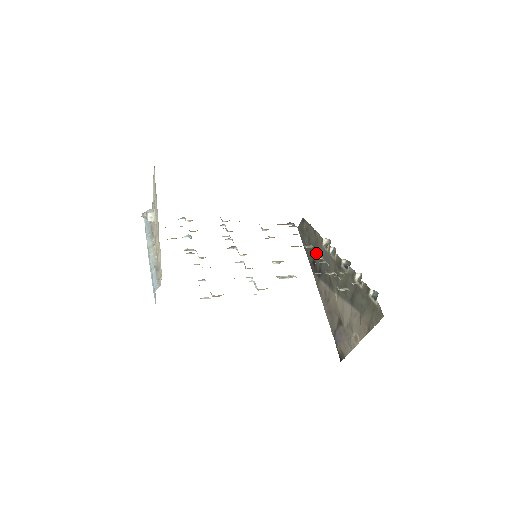
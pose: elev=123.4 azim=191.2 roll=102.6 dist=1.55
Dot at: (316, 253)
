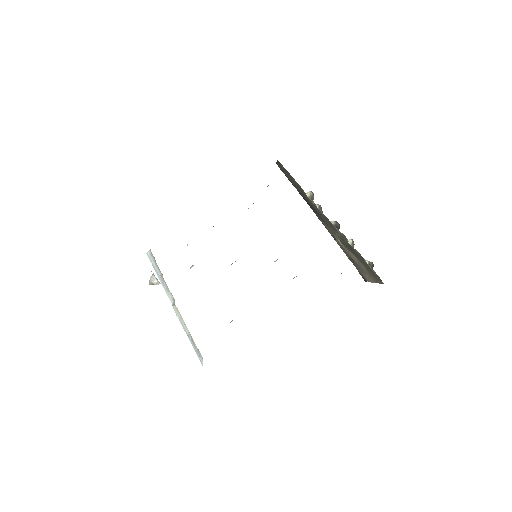
Dot at: occluded
